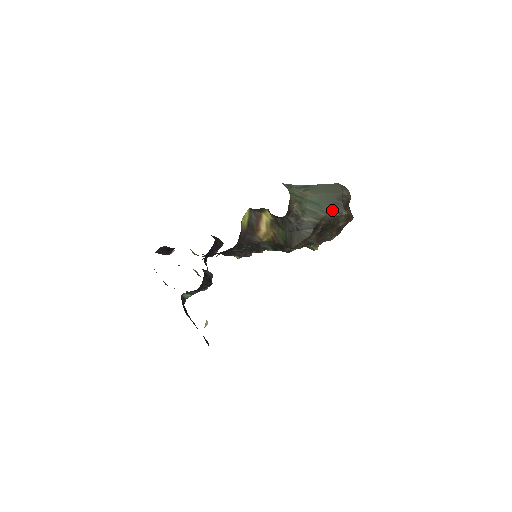
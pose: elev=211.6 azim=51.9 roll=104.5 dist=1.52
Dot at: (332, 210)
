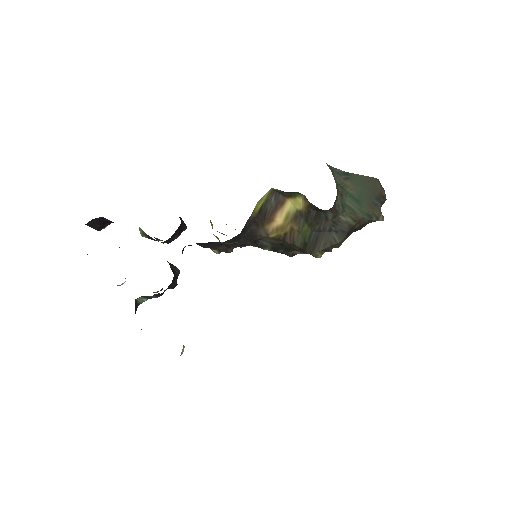
Dot at: (370, 212)
